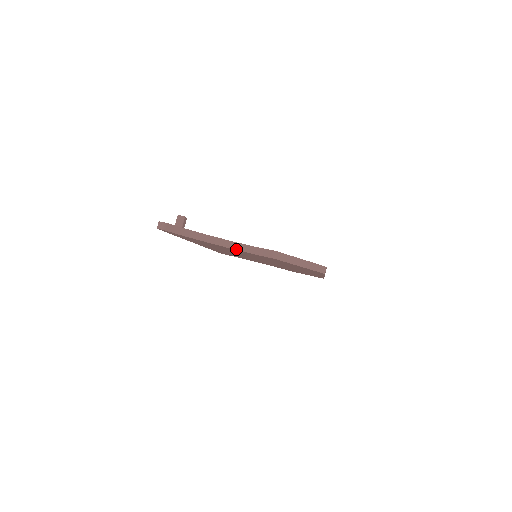
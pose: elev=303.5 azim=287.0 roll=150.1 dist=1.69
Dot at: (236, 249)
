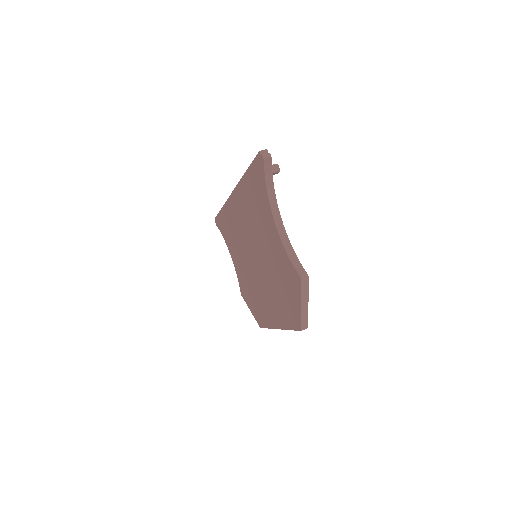
Dot at: (281, 237)
